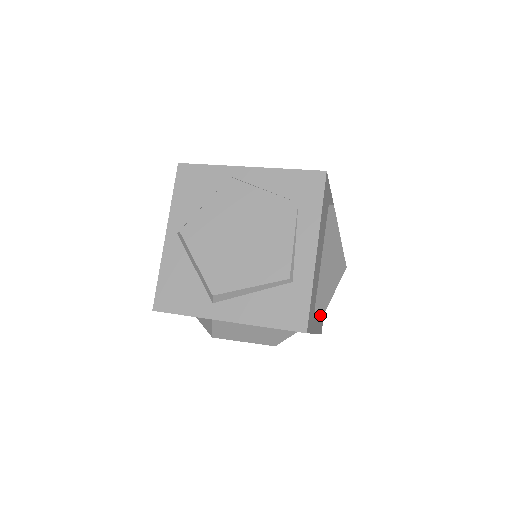
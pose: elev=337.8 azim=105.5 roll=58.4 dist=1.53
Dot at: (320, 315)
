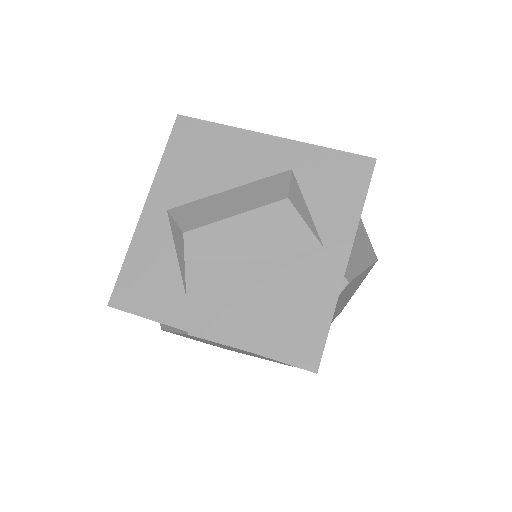
Dot at: occluded
